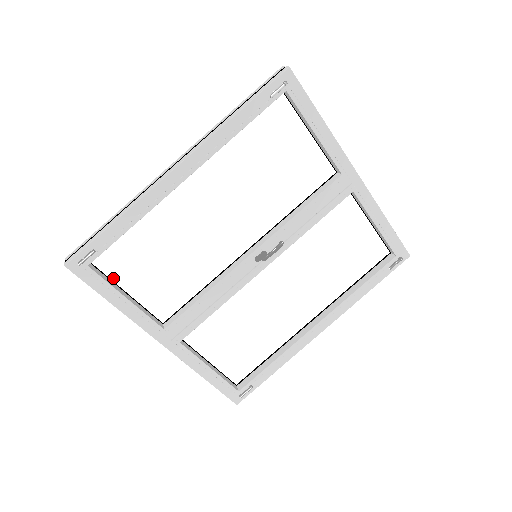
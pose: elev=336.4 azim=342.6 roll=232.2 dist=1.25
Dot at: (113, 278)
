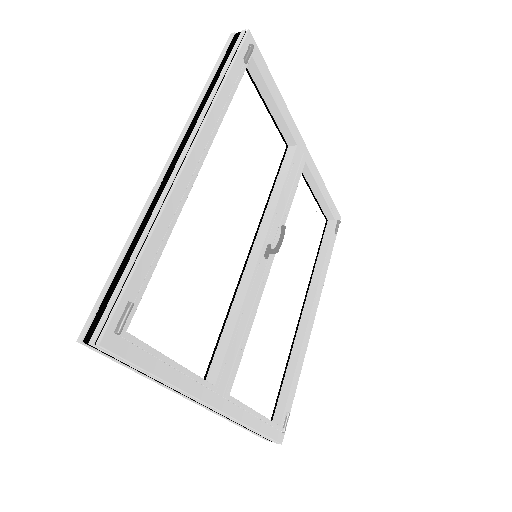
Dot at: occluded
